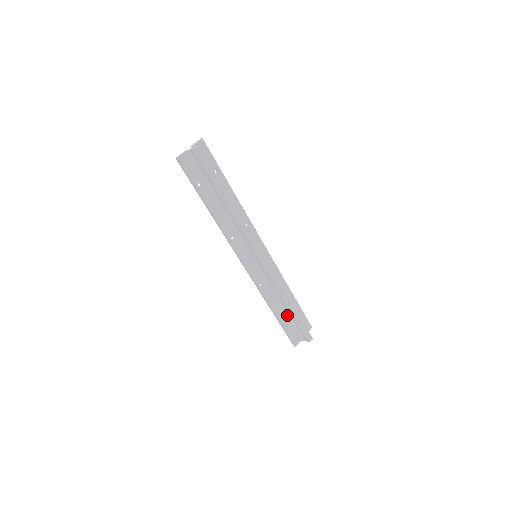
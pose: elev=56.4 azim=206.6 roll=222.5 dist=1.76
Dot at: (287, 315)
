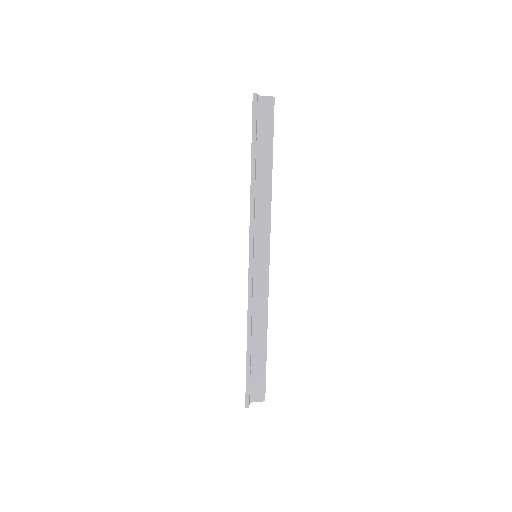
Dot at: (255, 353)
